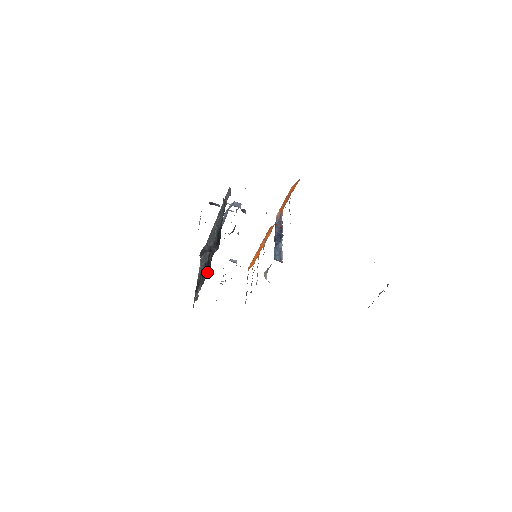
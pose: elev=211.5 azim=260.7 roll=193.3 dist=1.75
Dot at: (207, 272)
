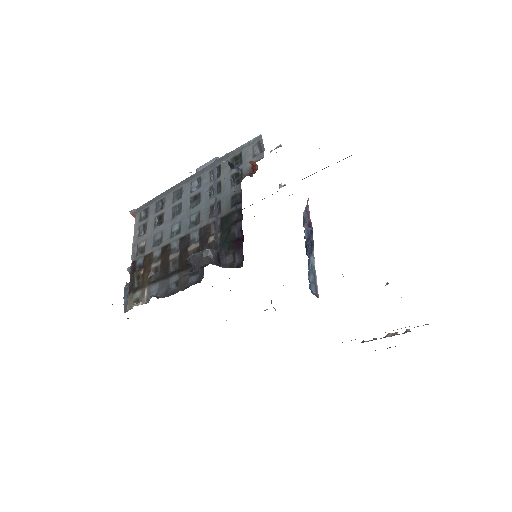
Dot at: (186, 280)
